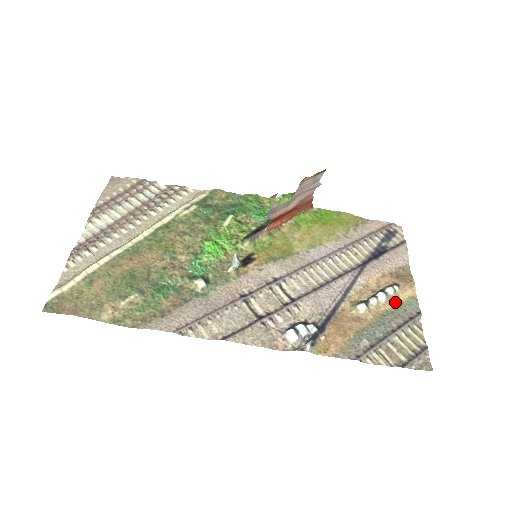
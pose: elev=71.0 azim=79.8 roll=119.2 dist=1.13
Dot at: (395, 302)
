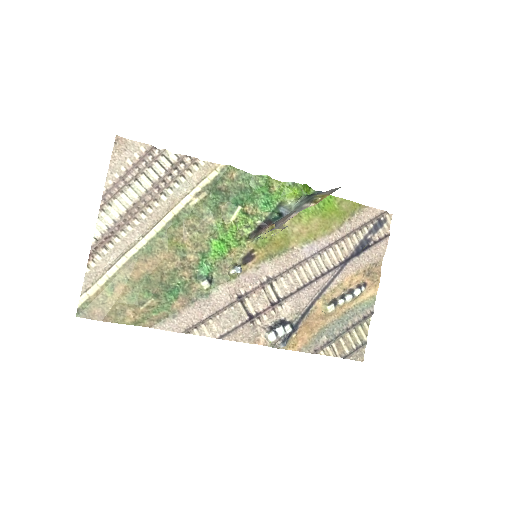
Dot at: (358, 300)
